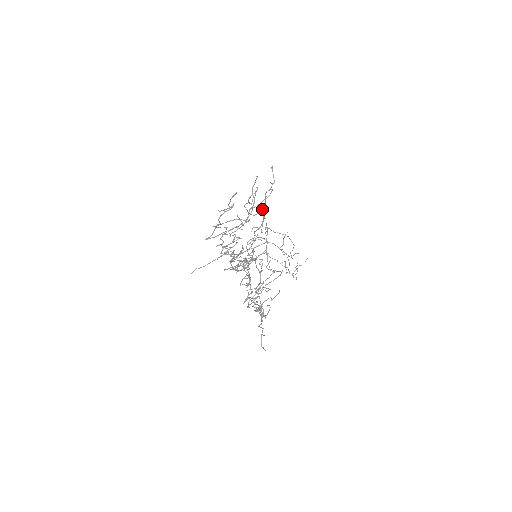
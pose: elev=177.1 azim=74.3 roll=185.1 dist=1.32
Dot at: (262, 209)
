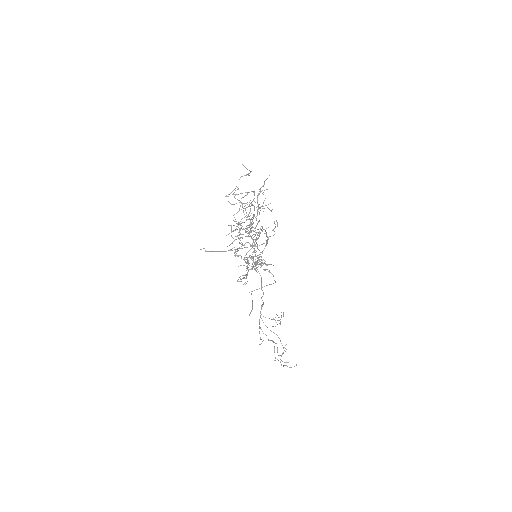
Dot at: occluded
